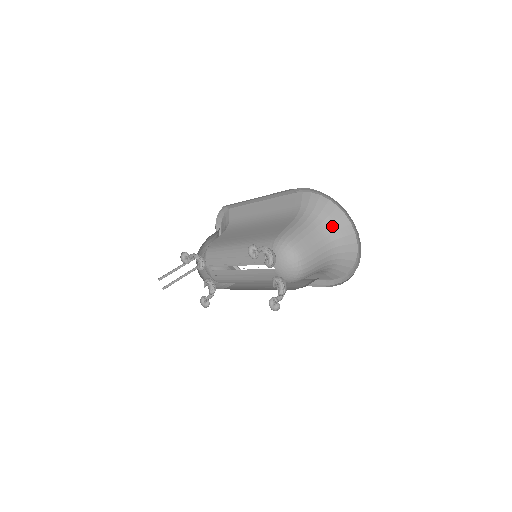
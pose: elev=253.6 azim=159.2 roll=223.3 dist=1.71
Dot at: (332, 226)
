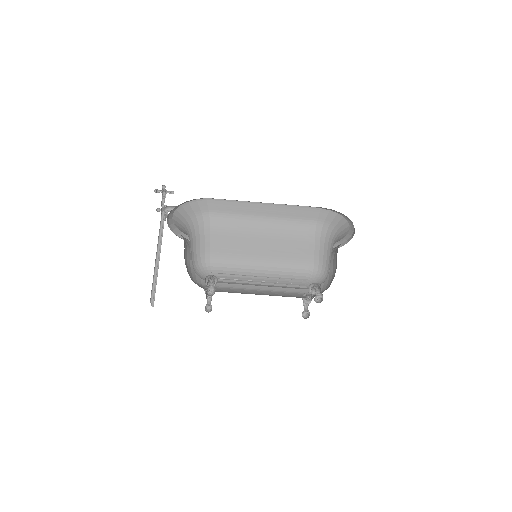
Dot at: (338, 235)
